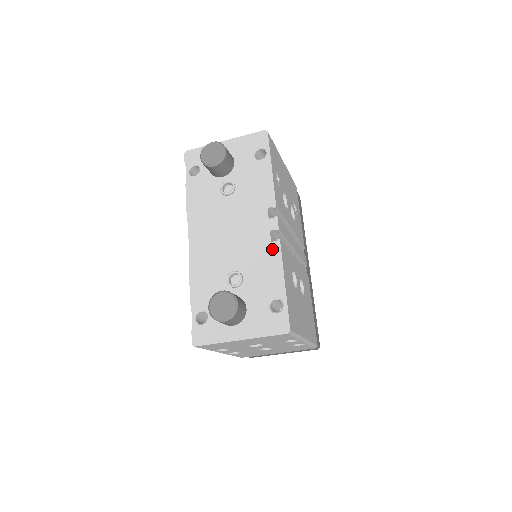
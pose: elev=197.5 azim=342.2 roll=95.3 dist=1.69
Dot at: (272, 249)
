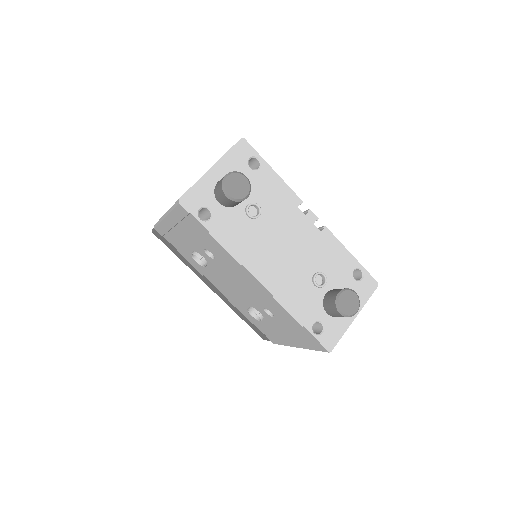
Dot at: (326, 237)
